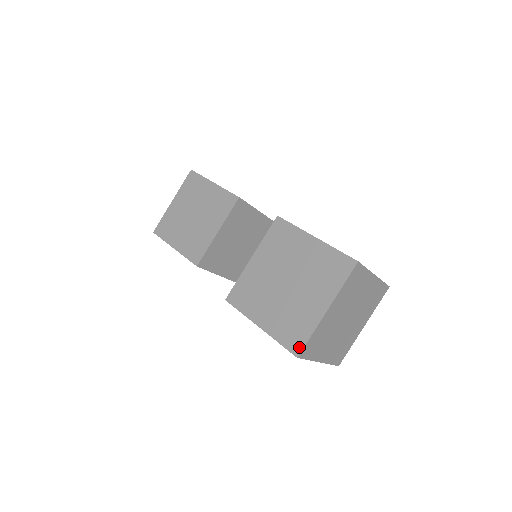
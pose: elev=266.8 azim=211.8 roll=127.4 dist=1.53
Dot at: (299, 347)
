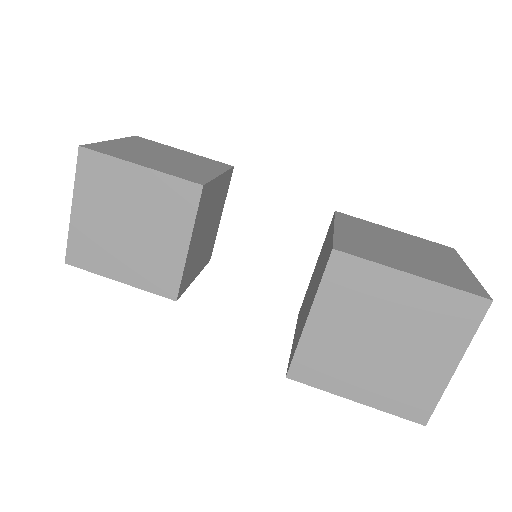
Dot at: (425, 415)
